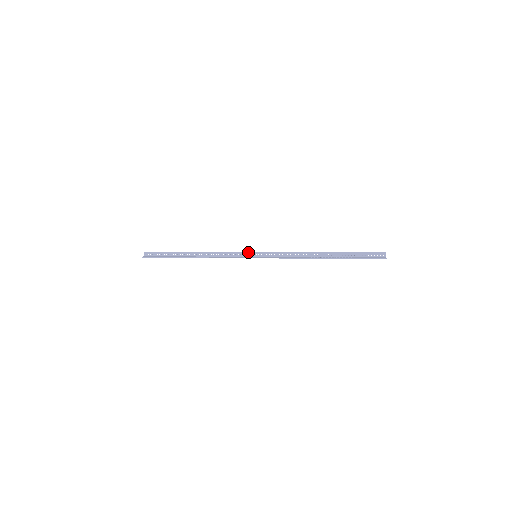
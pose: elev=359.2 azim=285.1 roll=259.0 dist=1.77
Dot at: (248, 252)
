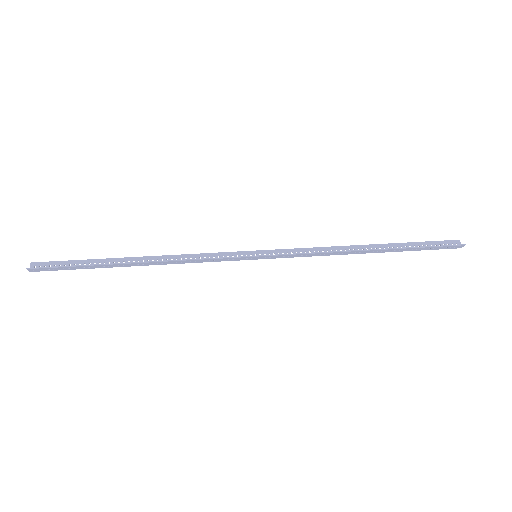
Dot at: (241, 251)
